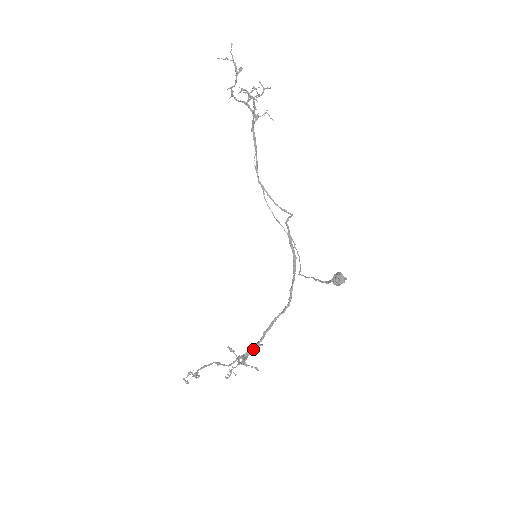
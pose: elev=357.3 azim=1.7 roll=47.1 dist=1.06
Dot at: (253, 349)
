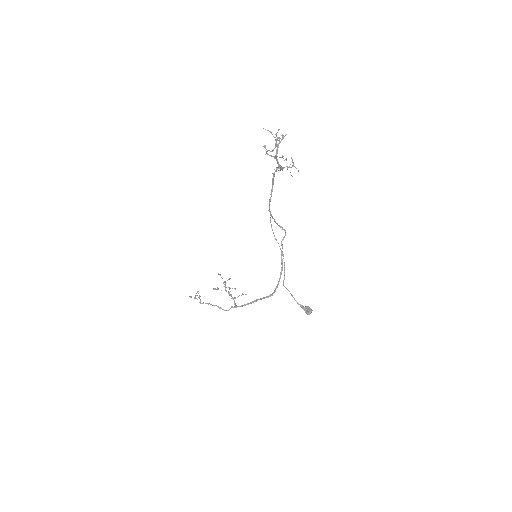
Dot at: occluded
